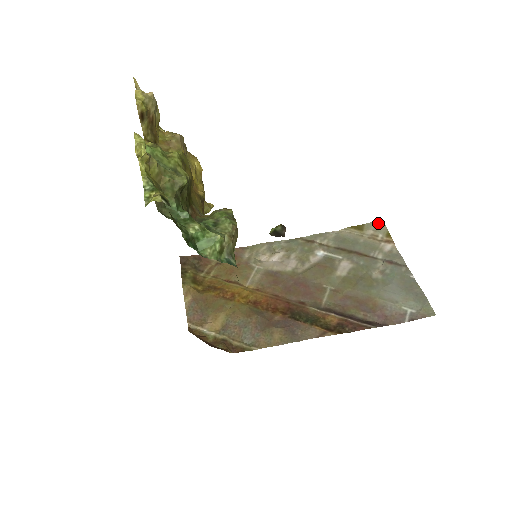
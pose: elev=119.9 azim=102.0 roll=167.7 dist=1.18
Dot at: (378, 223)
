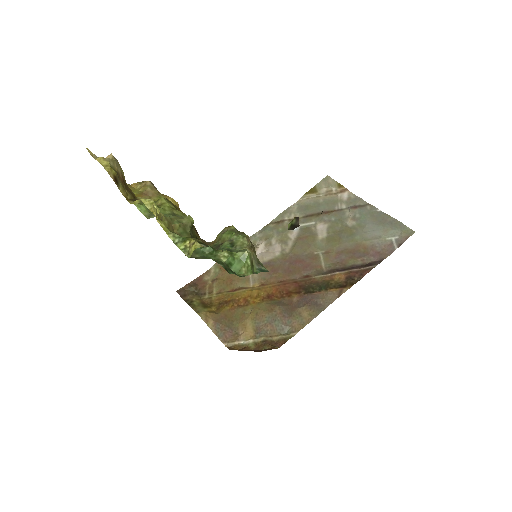
Dot at: (326, 179)
